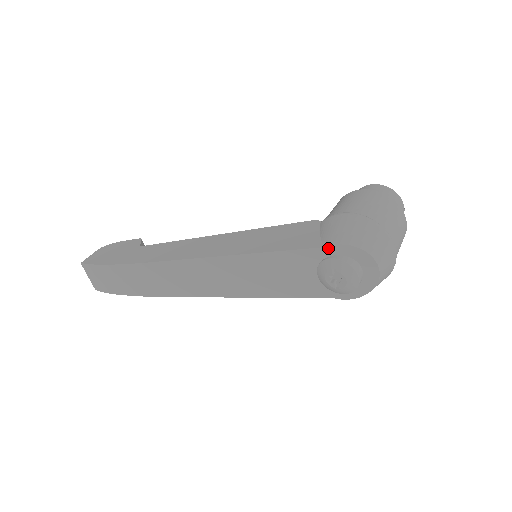
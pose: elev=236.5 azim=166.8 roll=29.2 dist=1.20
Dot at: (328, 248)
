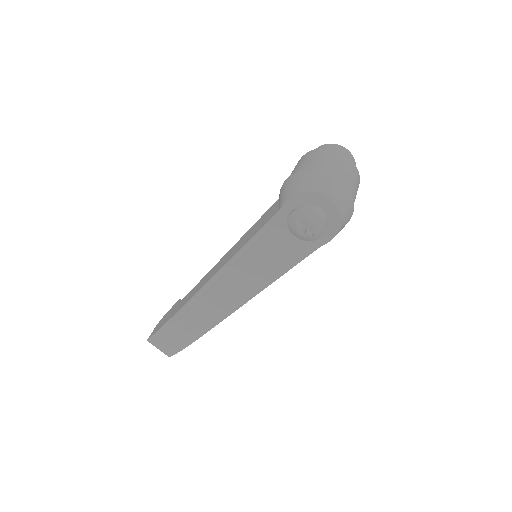
Dot at: (283, 208)
